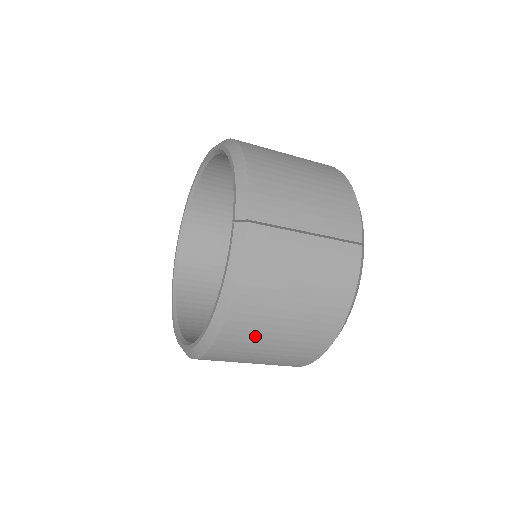
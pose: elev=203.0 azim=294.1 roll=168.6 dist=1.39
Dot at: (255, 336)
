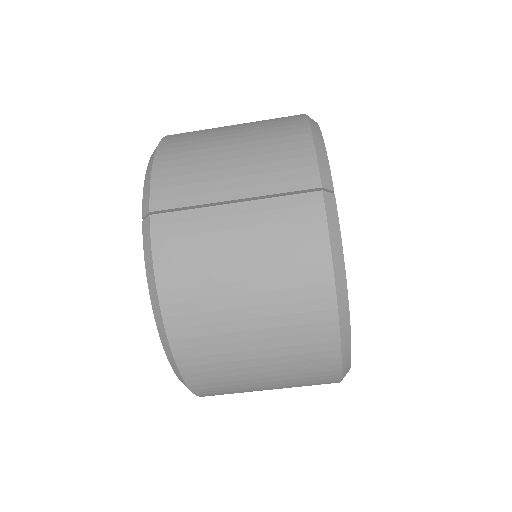
Dot at: (222, 352)
